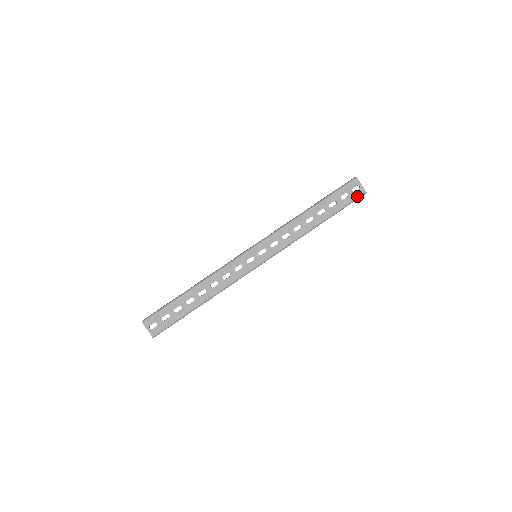
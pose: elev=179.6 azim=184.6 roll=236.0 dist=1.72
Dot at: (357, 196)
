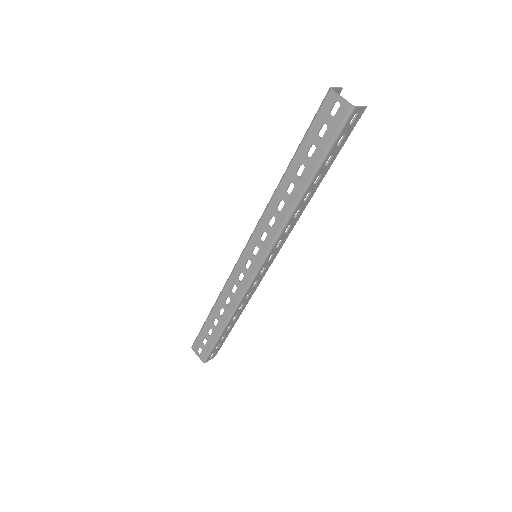
Dot at: (341, 121)
